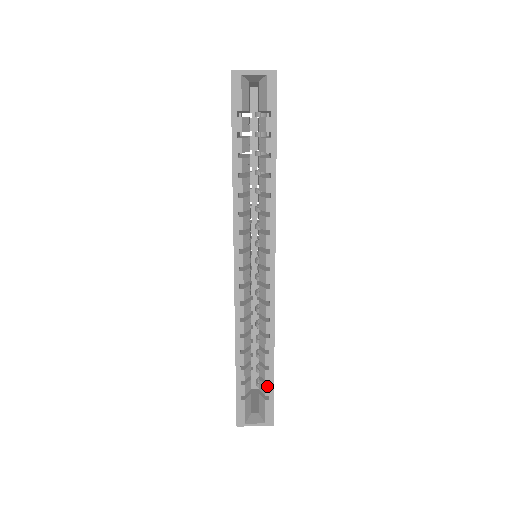
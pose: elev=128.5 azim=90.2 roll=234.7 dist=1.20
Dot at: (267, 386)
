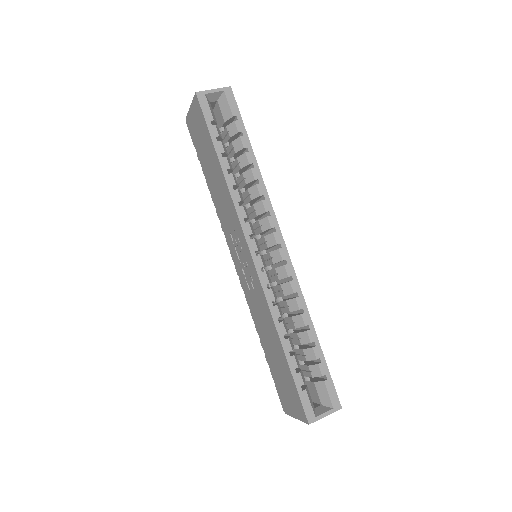
Dot at: (320, 365)
